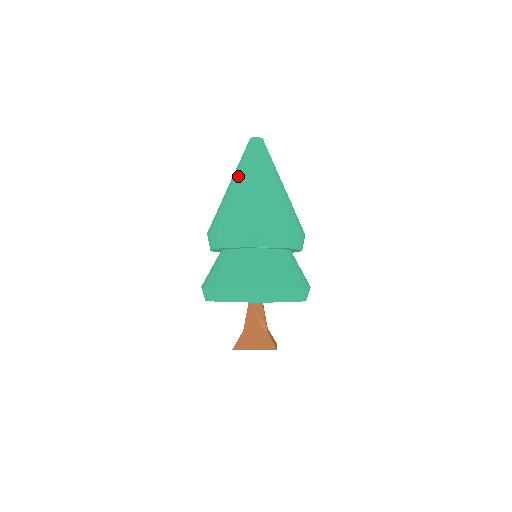
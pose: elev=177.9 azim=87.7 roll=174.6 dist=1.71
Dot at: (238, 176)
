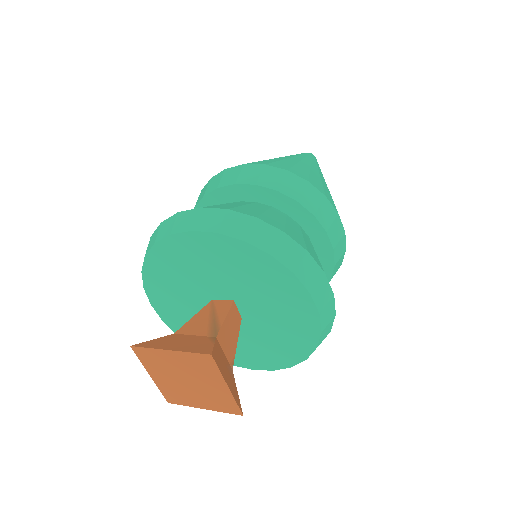
Dot at: occluded
